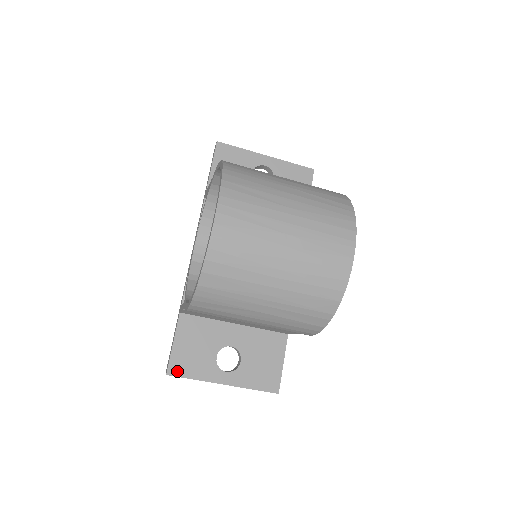
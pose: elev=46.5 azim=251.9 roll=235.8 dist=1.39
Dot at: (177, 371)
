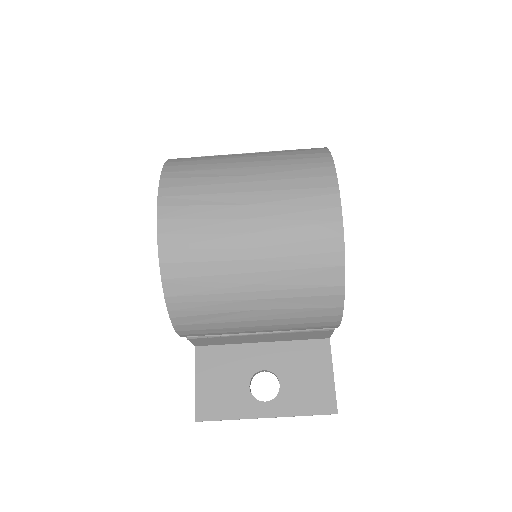
Dot at: (207, 414)
